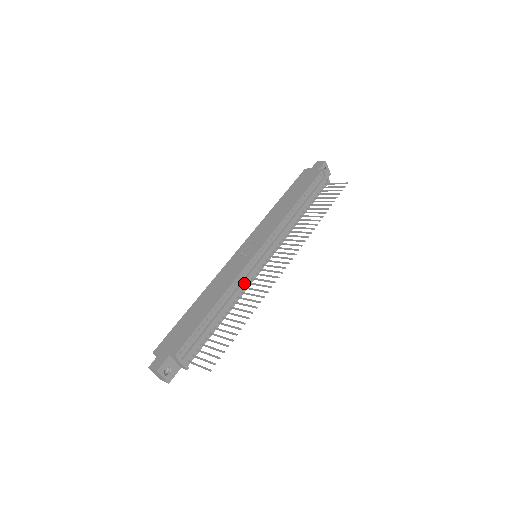
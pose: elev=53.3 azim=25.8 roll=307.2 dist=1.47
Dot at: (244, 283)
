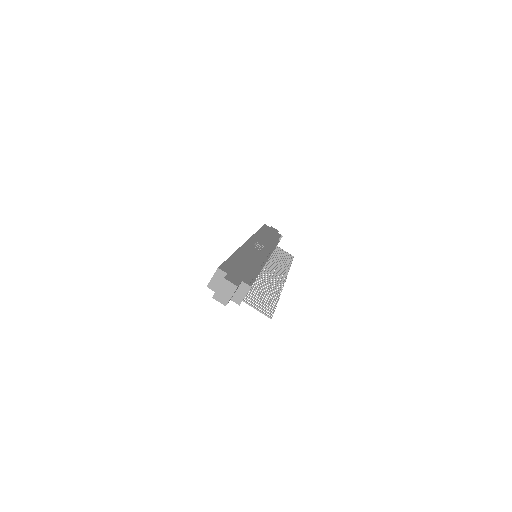
Dot at: occluded
